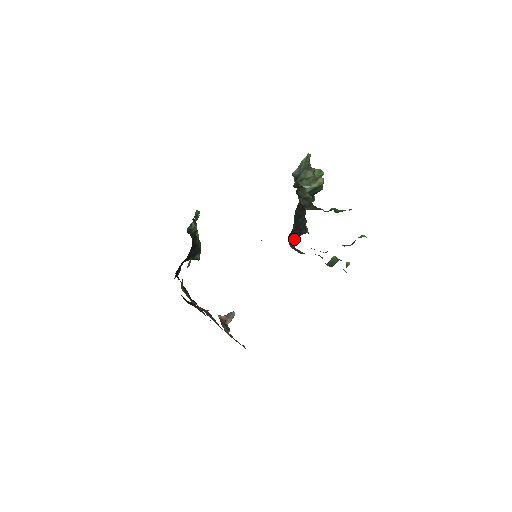
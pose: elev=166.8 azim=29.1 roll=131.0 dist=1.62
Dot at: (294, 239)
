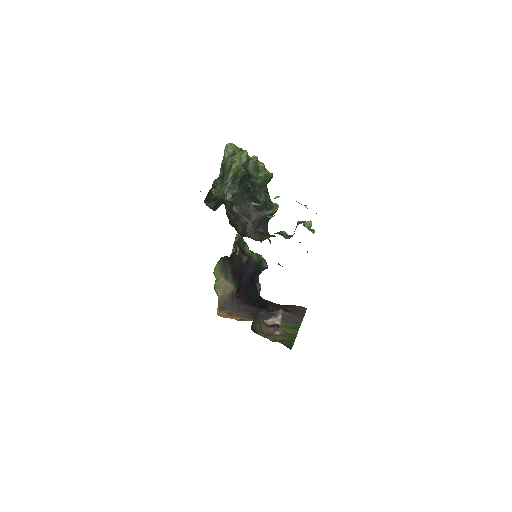
Dot at: (263, 226)
